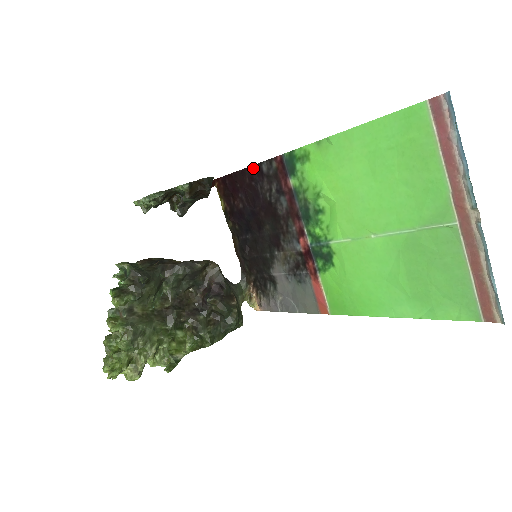
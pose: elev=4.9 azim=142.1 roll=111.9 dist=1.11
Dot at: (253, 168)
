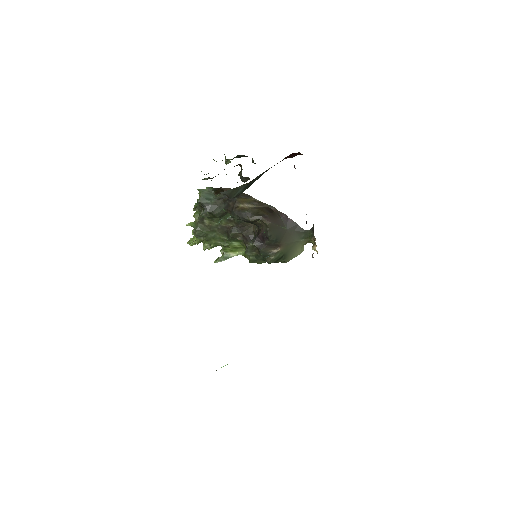
Dot at: occluded
